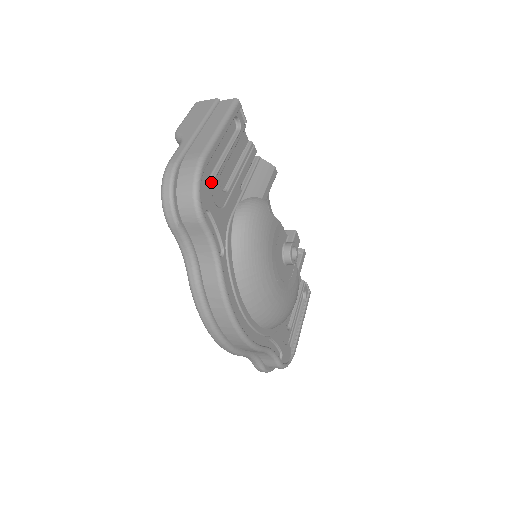
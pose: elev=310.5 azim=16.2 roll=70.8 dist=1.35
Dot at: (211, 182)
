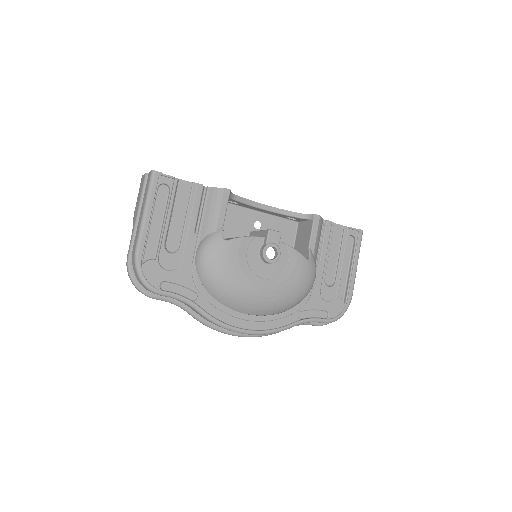
Dot at: (155, 260)
